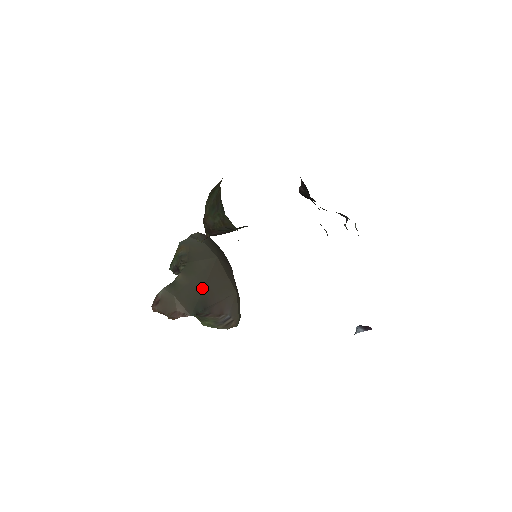
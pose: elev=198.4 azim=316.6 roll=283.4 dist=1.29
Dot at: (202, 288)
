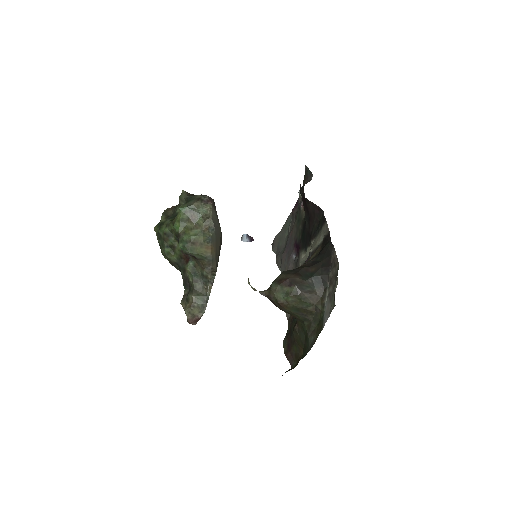
Dot at: occluded
